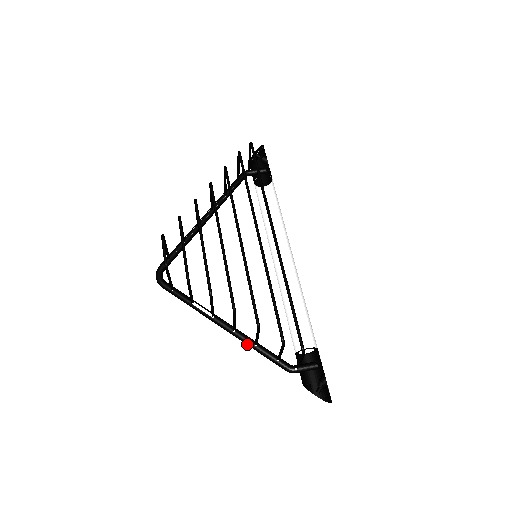
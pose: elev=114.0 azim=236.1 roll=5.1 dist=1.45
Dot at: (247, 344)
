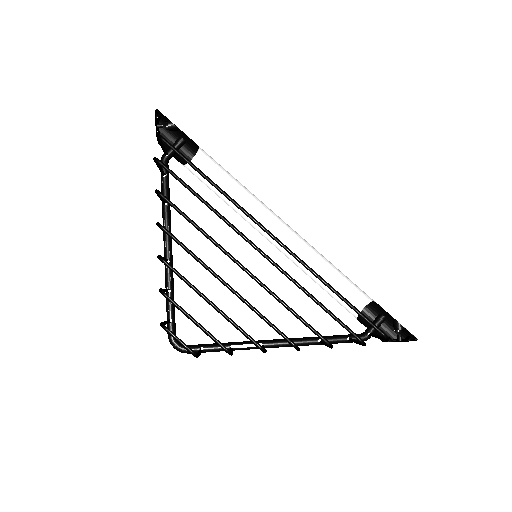
Dot at: occluded
